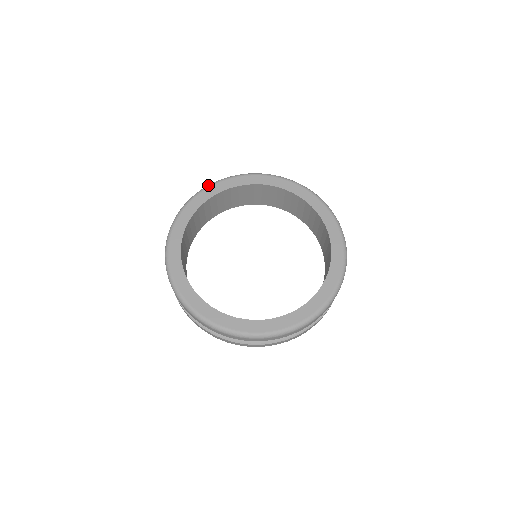
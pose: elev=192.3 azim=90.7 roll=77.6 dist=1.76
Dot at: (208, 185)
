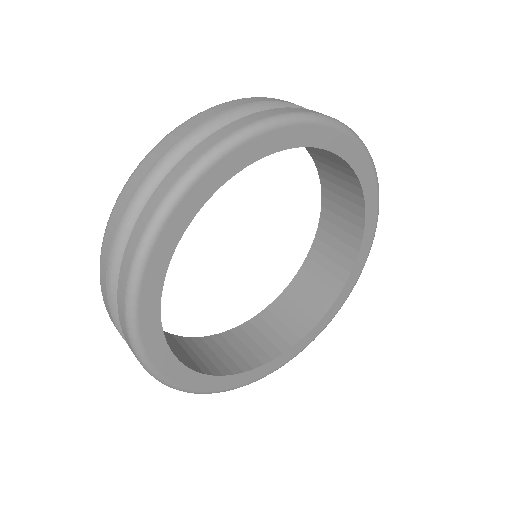
Dot at: (219, 150)
